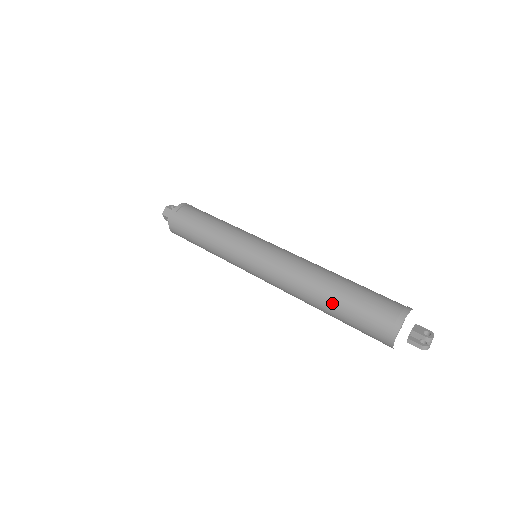
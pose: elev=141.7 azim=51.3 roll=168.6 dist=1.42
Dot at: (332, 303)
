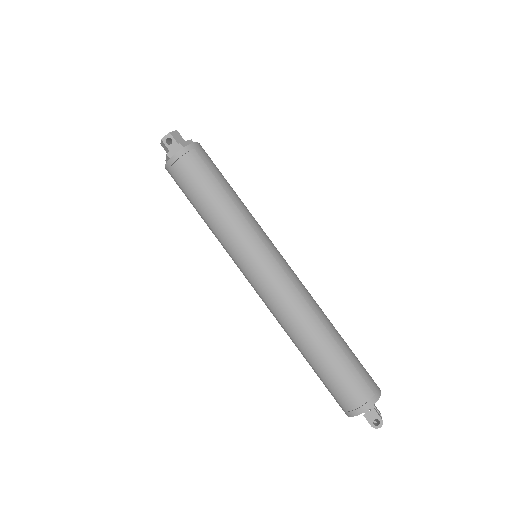
Dot at: occluded
